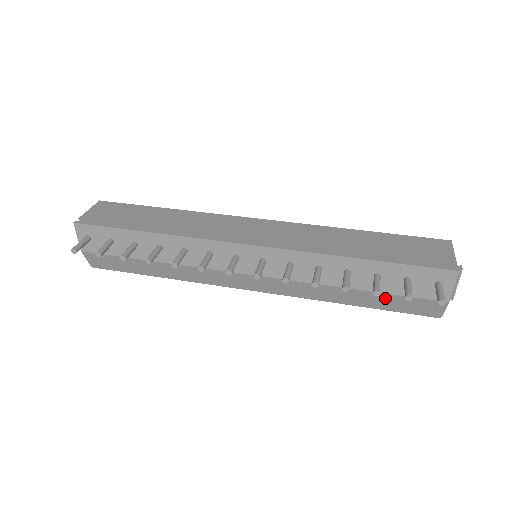
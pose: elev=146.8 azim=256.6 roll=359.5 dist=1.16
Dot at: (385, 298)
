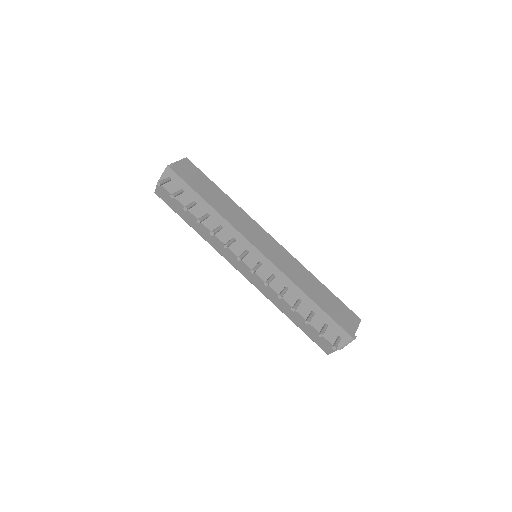
Dot at: (308, 326)
